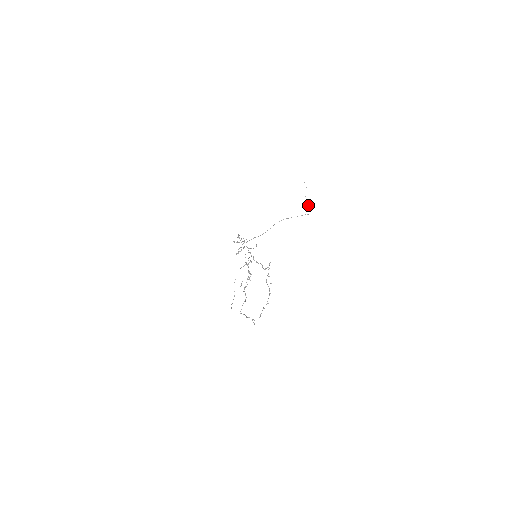
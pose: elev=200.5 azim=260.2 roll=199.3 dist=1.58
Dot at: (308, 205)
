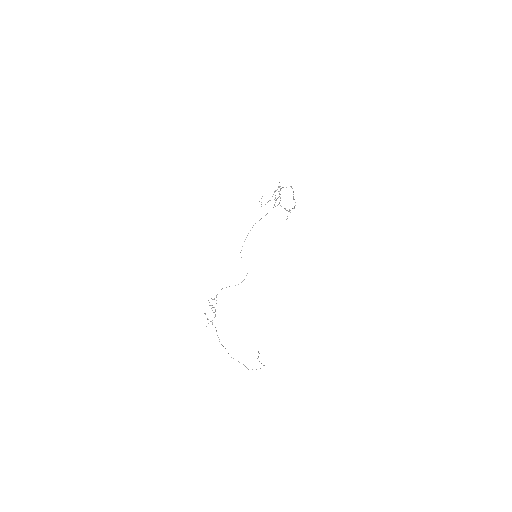
Dot at: (261, 363)
